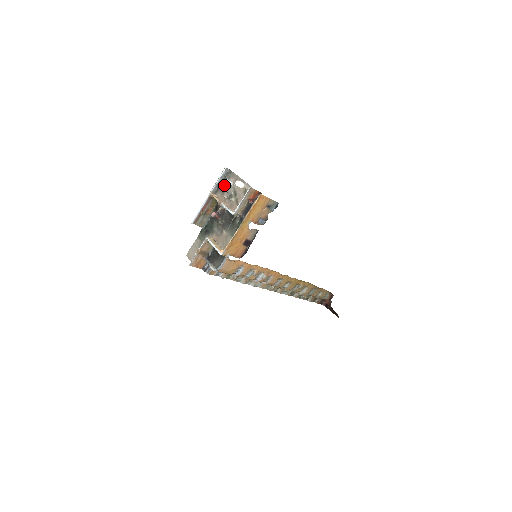
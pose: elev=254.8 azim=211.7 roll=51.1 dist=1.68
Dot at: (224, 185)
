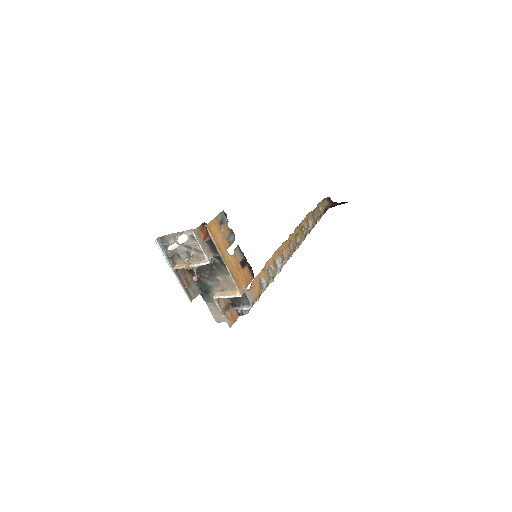
Dot at: (172, 252)
